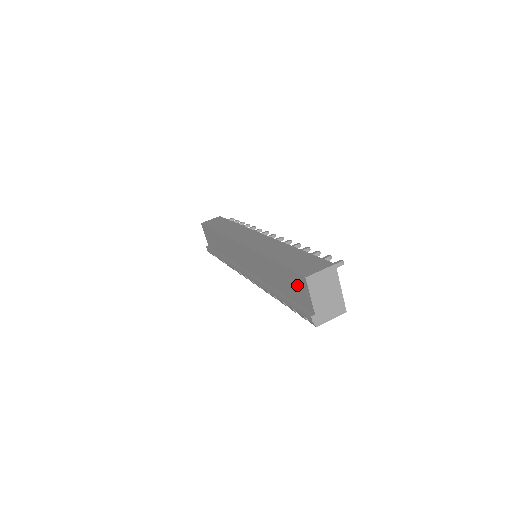
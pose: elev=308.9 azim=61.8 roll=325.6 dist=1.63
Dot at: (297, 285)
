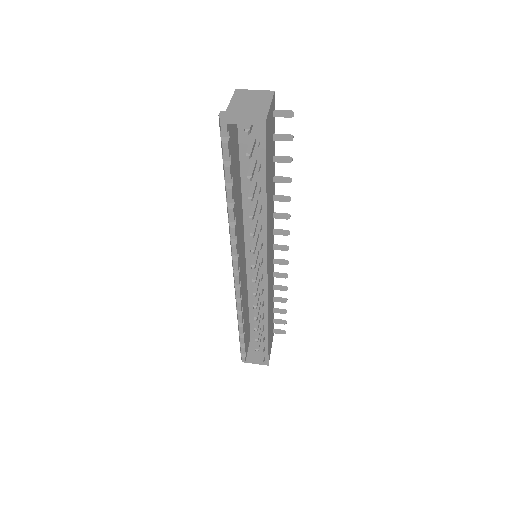
Dot at: occluded
